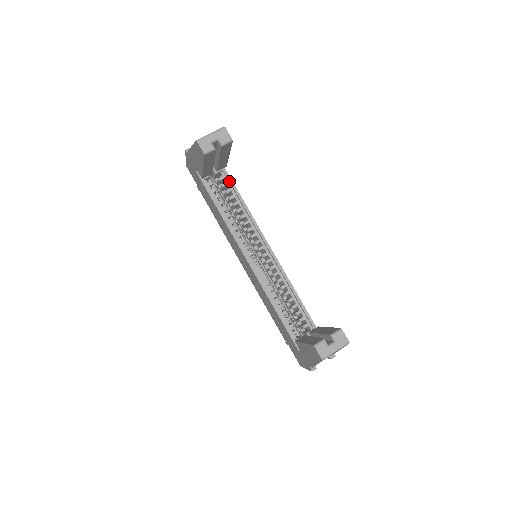
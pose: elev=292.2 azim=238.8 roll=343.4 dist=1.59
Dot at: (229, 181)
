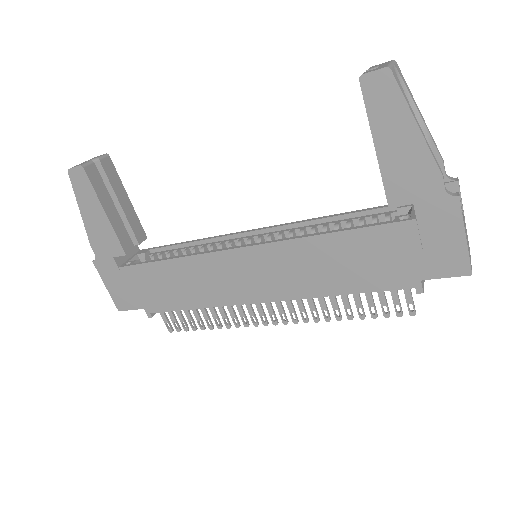
Dot at: (162, 247)
